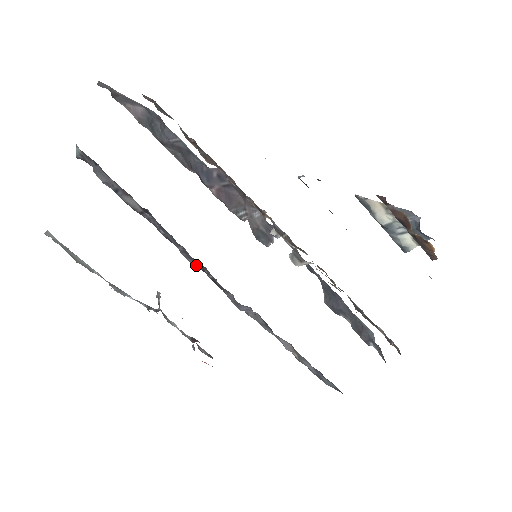
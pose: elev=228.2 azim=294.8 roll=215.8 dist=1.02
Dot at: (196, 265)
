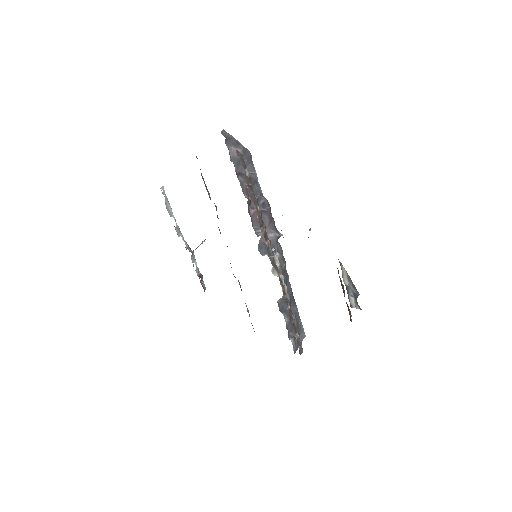
Dot at: occluded
